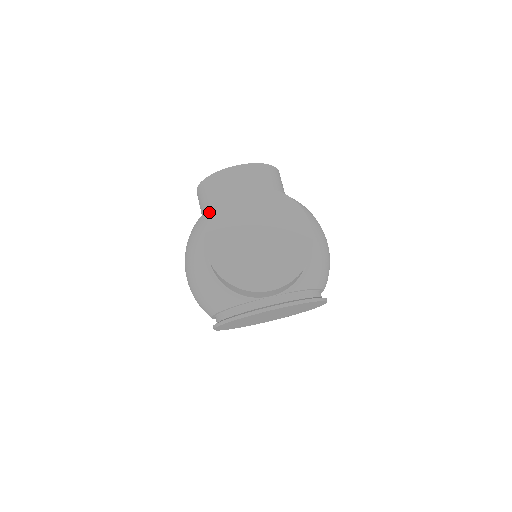
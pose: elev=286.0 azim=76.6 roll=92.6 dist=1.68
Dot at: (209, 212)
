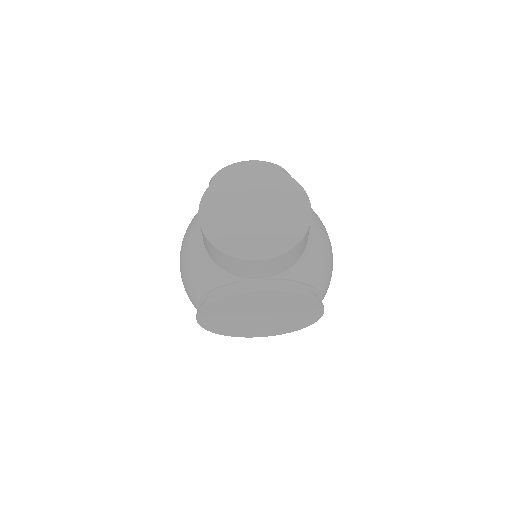
Dot at: occluded
